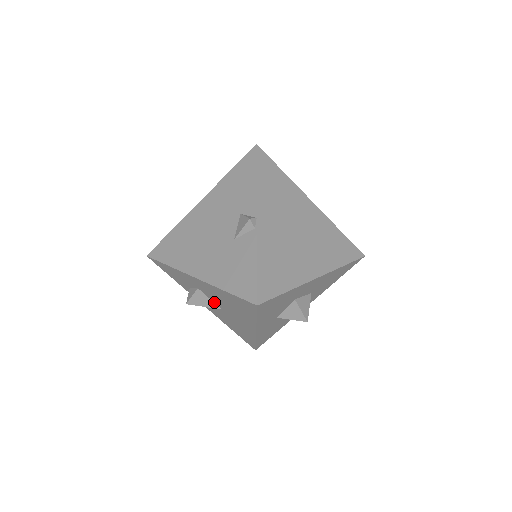
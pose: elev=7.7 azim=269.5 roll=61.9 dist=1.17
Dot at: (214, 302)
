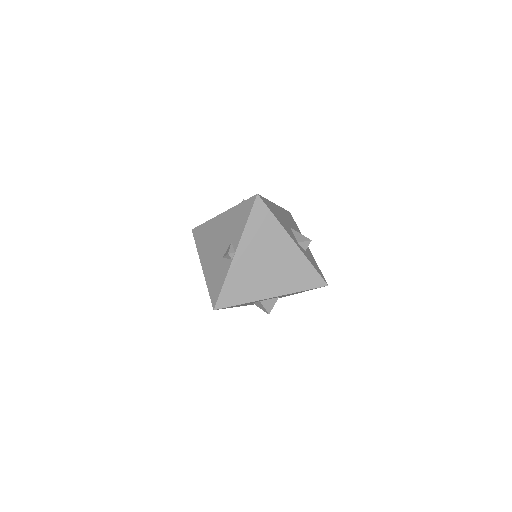
Dot at: occluded
